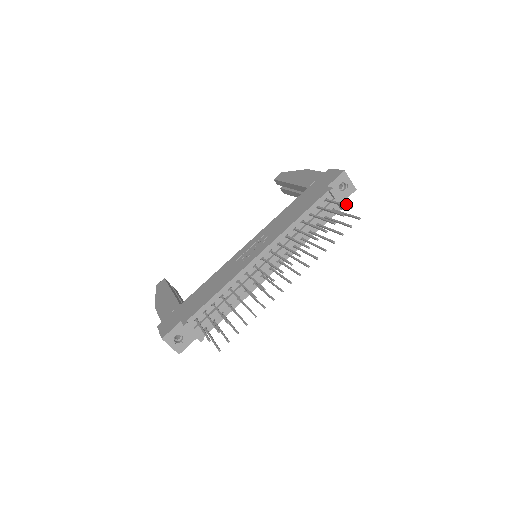
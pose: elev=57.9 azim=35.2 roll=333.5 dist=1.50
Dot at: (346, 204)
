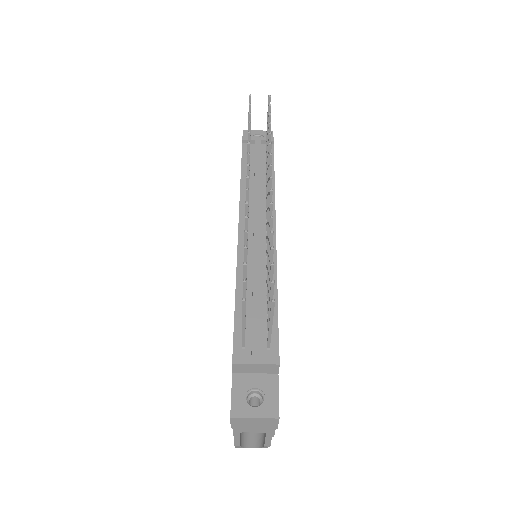
Dot at: occluded
